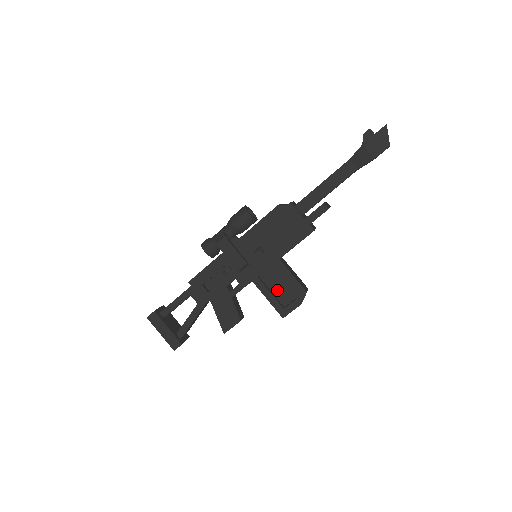
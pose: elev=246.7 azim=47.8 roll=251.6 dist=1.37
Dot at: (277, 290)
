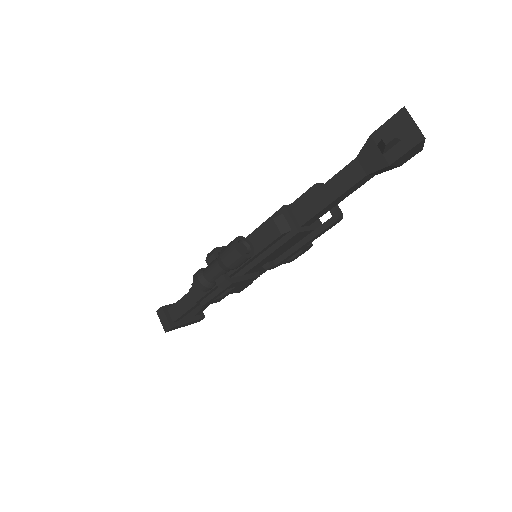
Dot at: occluded
